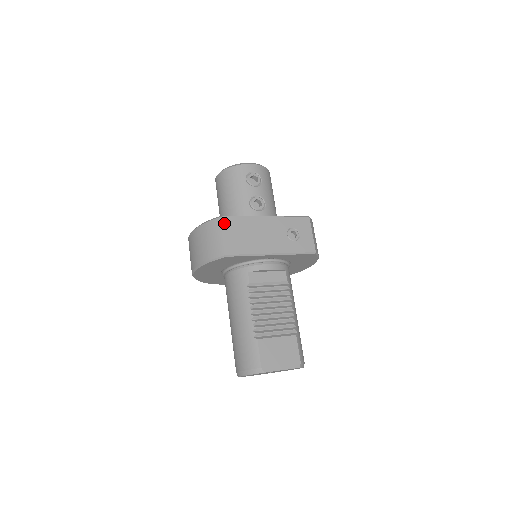
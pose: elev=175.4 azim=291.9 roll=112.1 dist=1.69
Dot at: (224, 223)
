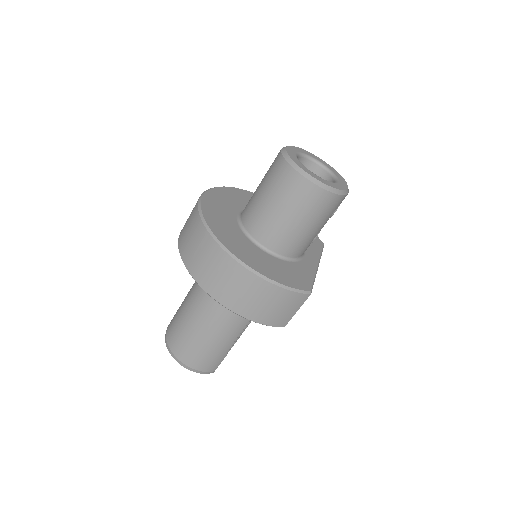
Dot at: (306, 299)
